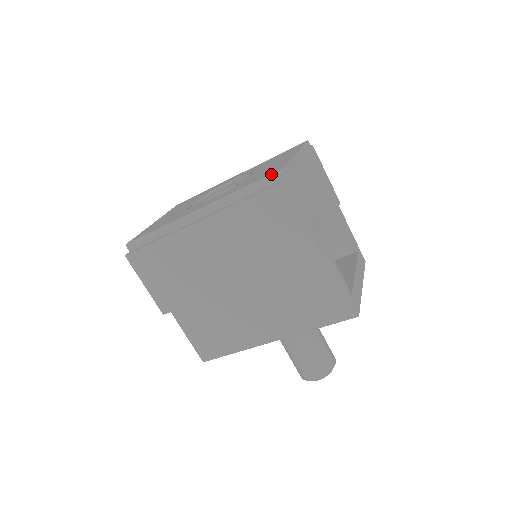
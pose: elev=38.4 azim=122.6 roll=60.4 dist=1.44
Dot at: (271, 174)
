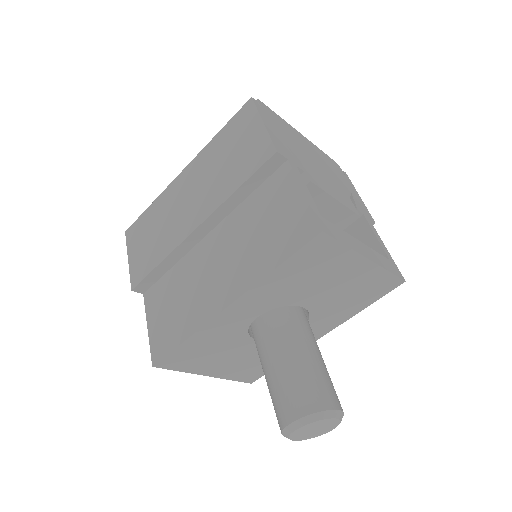
Dot at: occluded
